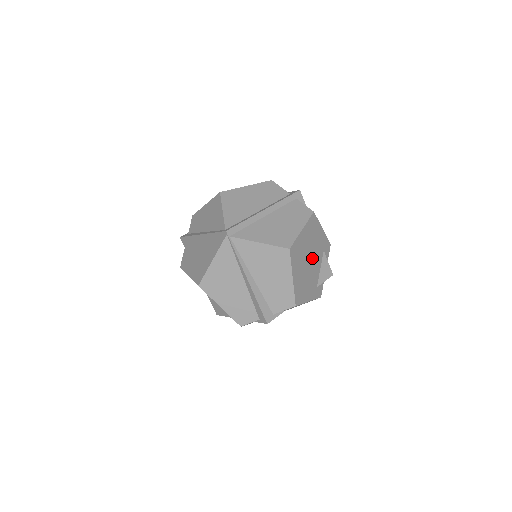
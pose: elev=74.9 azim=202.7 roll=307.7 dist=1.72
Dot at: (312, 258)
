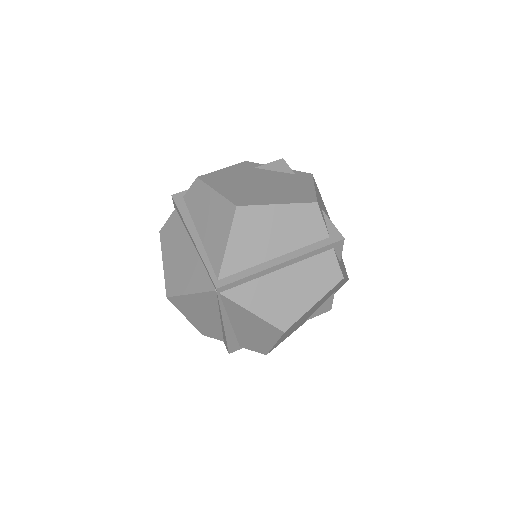
Dot at: (313, 310)
